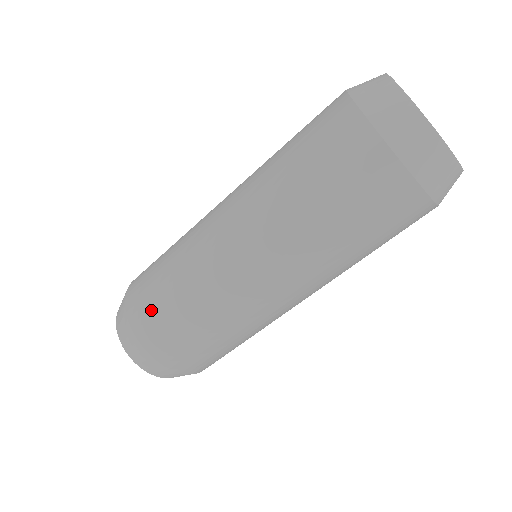
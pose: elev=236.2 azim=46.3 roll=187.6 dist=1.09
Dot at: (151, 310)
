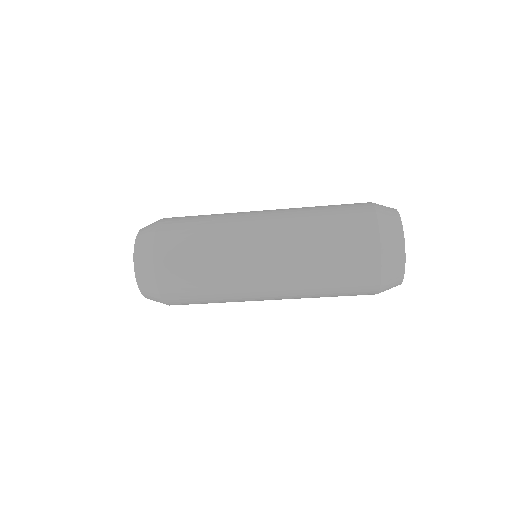
Dot at: (185, 297)
